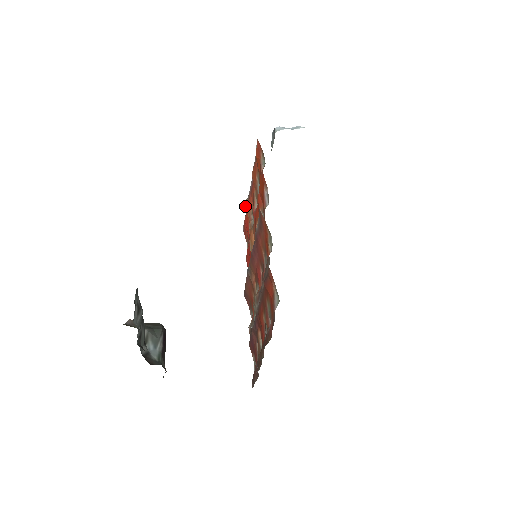
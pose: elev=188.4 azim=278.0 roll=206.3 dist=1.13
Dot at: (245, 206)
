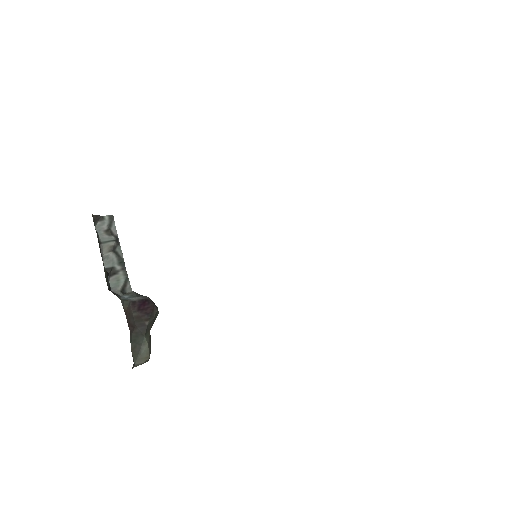
Dot at: occluded
